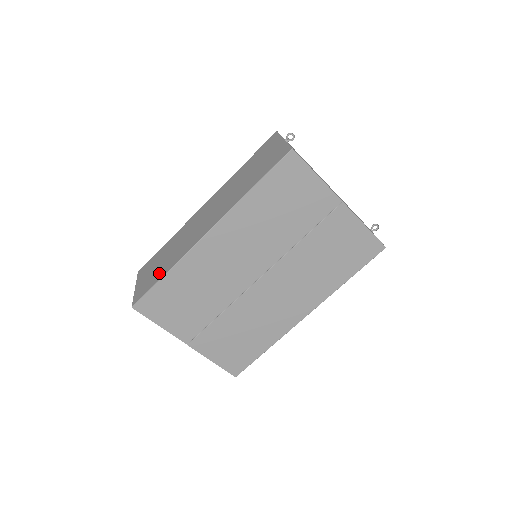
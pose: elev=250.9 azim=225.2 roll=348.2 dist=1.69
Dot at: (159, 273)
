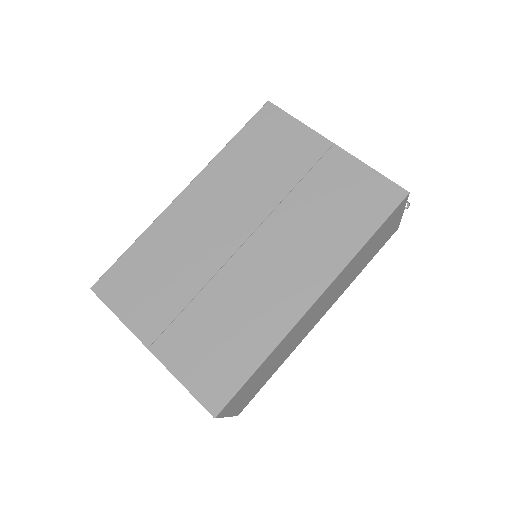
Dot at: occluded
